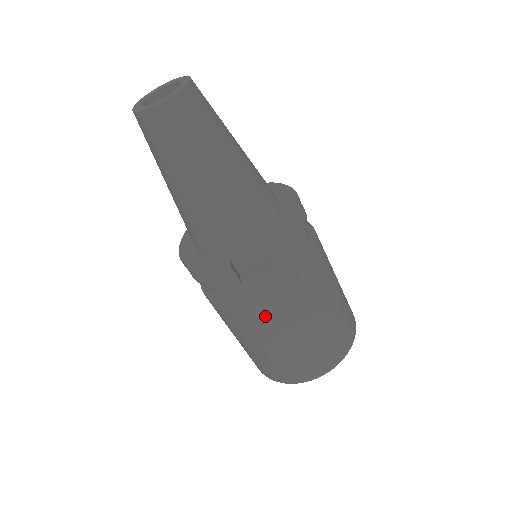
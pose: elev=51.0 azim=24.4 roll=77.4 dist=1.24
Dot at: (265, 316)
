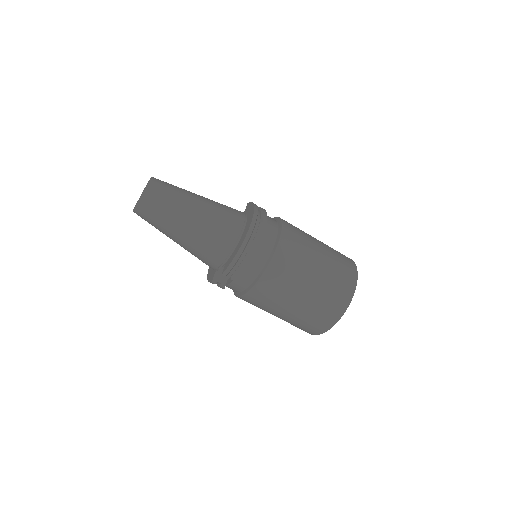
Dot at: (252, 303)
